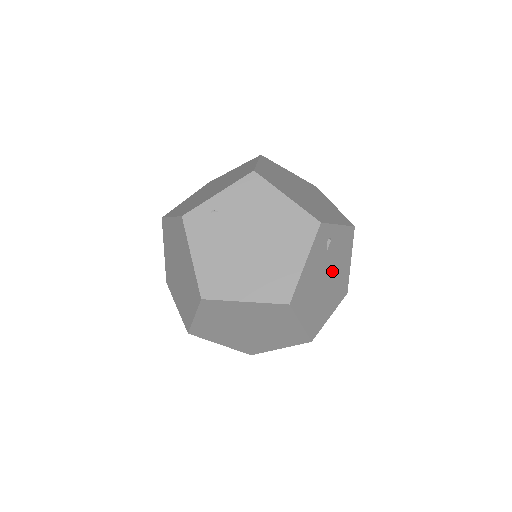
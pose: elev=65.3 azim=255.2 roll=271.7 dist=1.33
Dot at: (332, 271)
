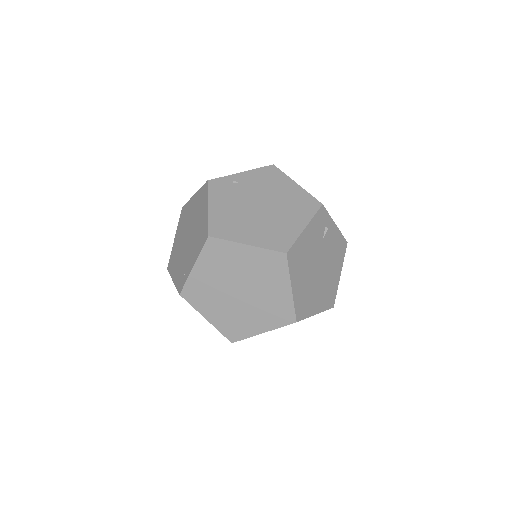
Dot at: (324, 265)
